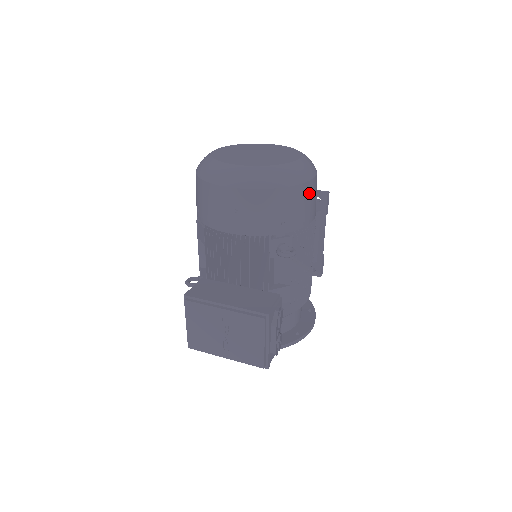
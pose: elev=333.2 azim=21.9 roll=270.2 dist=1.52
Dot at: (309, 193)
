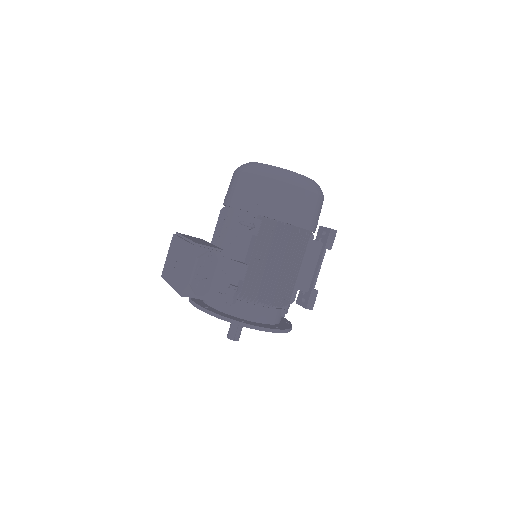
Dot at: (290, 195)
